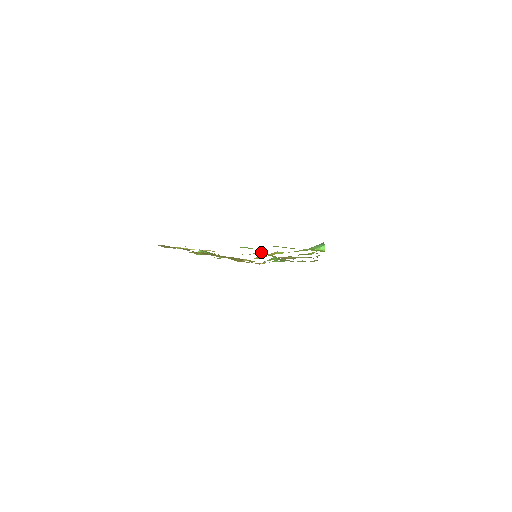
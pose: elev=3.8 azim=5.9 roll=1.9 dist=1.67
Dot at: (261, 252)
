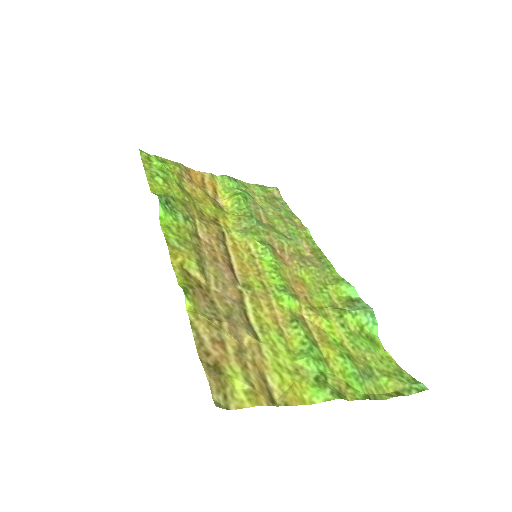
Dot at: (291, 299)
